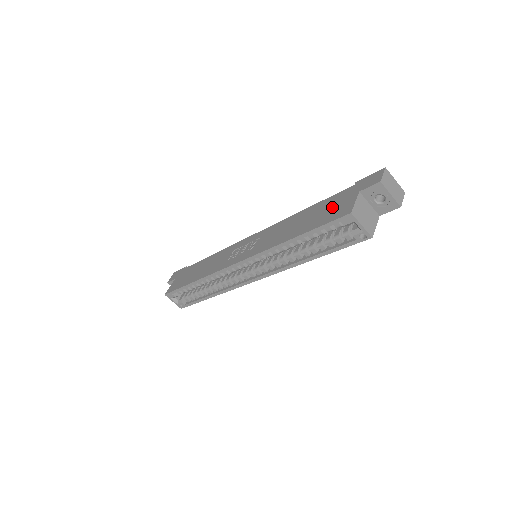
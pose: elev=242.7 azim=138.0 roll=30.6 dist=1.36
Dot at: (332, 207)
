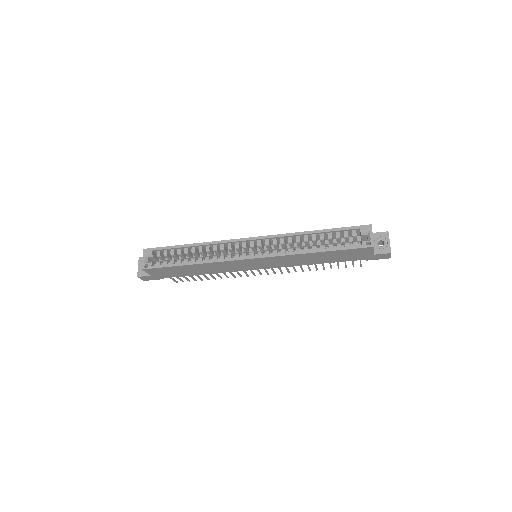
Dot at: occluded
